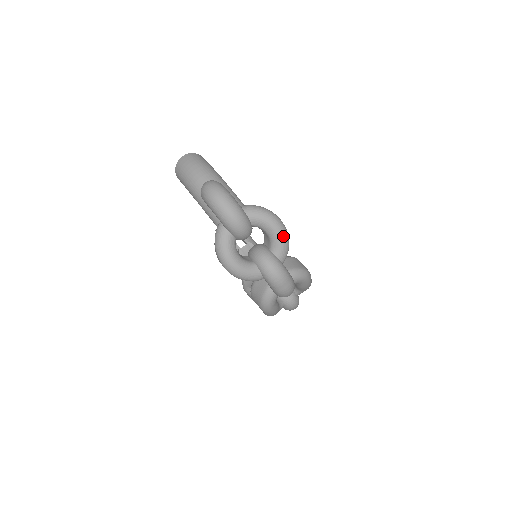
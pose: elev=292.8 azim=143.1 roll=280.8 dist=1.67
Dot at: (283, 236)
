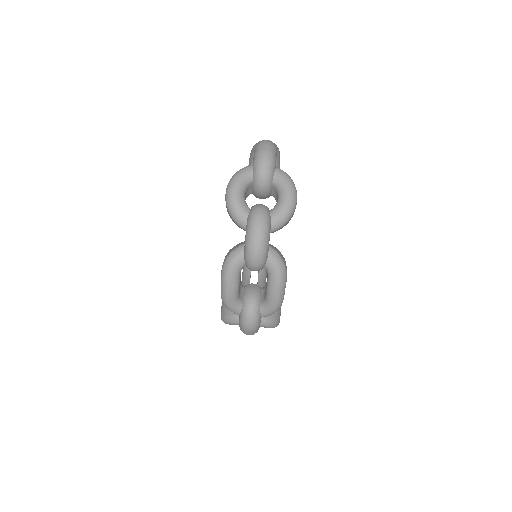
Dot at: (289, 204)
